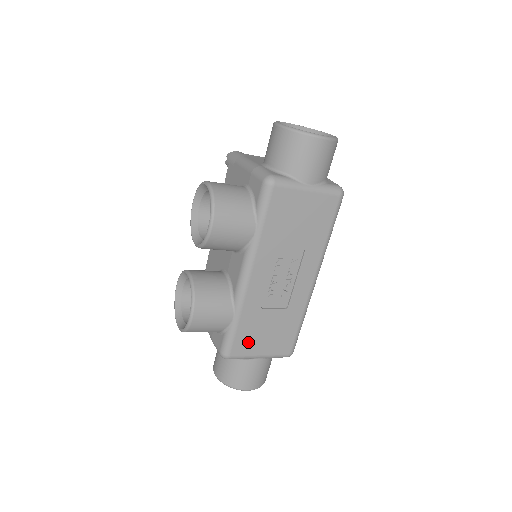
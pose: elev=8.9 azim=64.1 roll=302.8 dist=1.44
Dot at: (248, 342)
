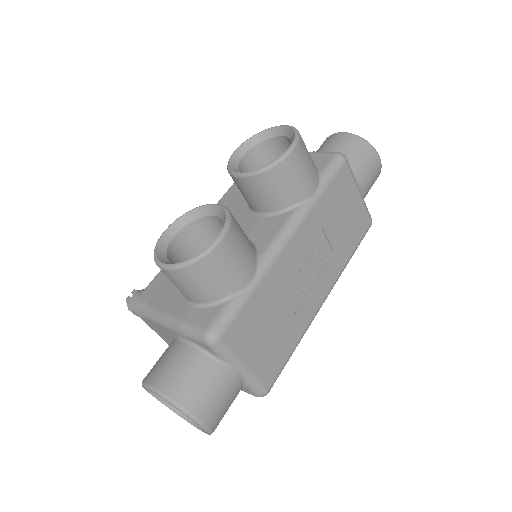
Dot at: (246, 332)
